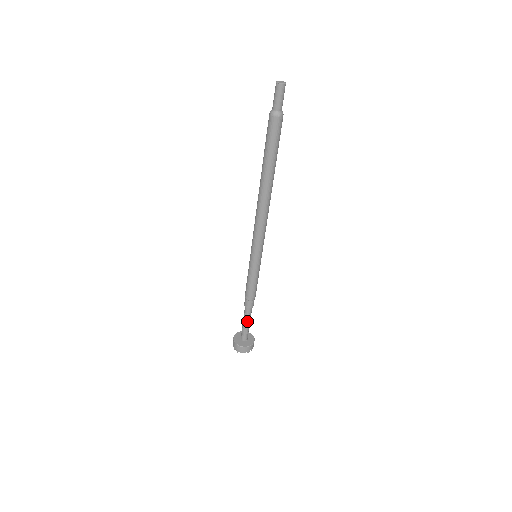
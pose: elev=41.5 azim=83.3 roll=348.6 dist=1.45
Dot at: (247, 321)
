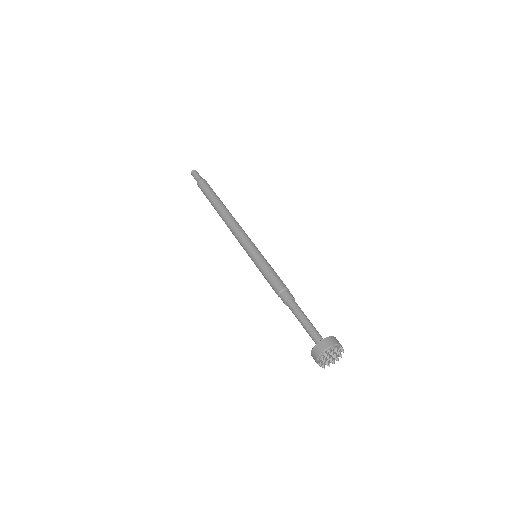
Dot at: (301, 317)
